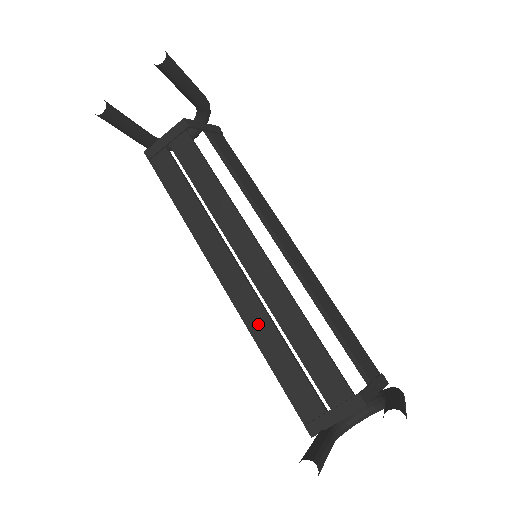
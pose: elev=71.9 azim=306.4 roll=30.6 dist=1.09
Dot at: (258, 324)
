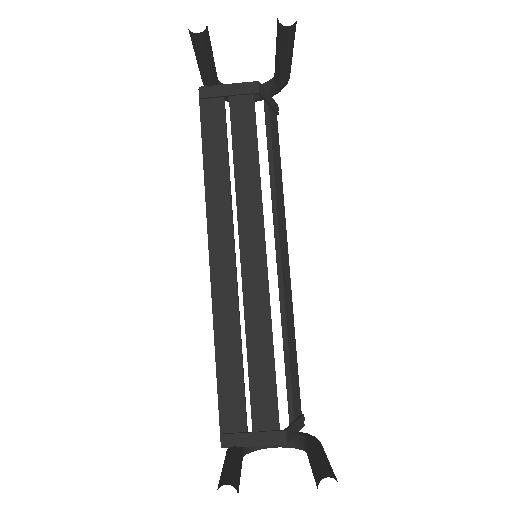
Dot at: (226, 321)
